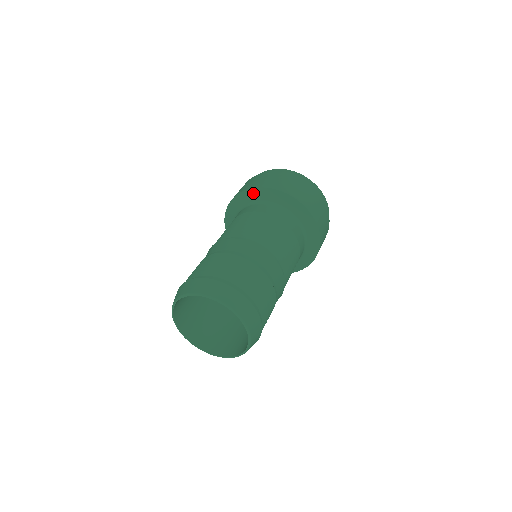
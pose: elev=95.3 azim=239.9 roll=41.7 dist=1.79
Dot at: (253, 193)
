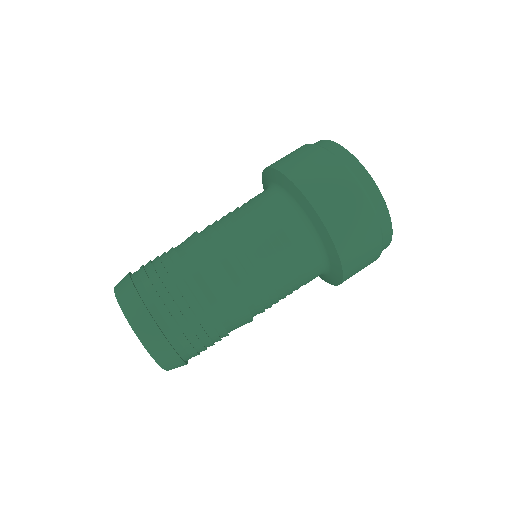
Dot at: (293, 190)
